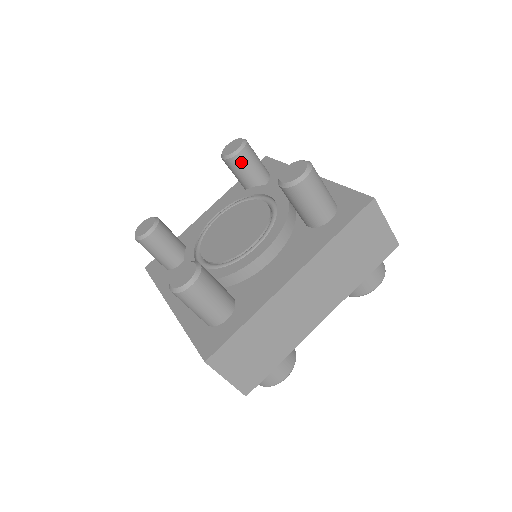
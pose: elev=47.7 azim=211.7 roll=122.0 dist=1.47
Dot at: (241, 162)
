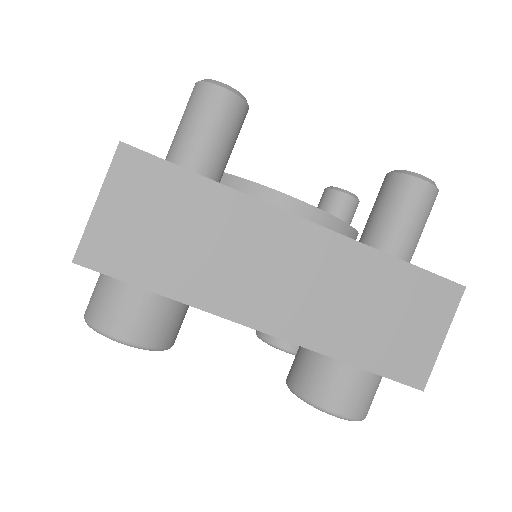
Dot at: (338, 203)
